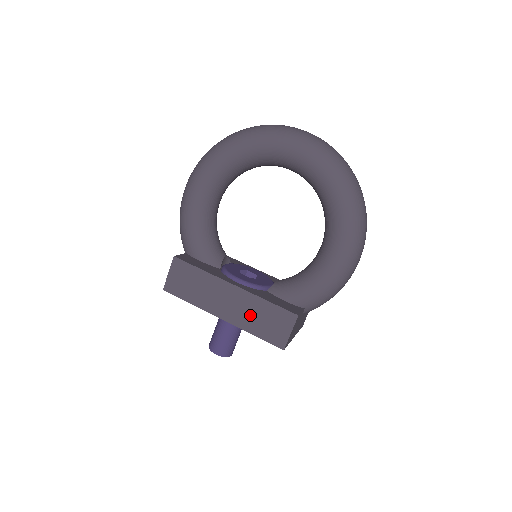
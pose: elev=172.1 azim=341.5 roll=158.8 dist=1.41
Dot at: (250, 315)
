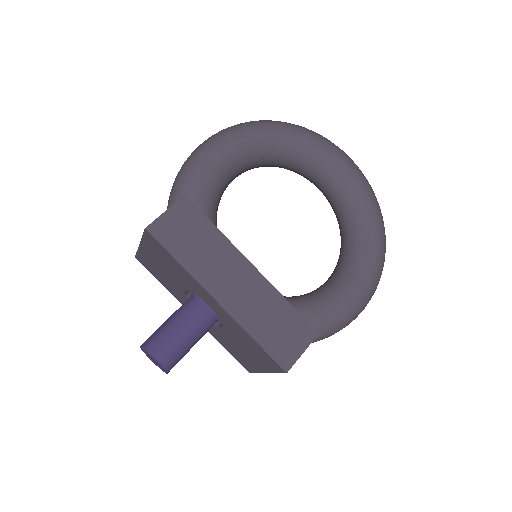
Dot at: (260, 311)
